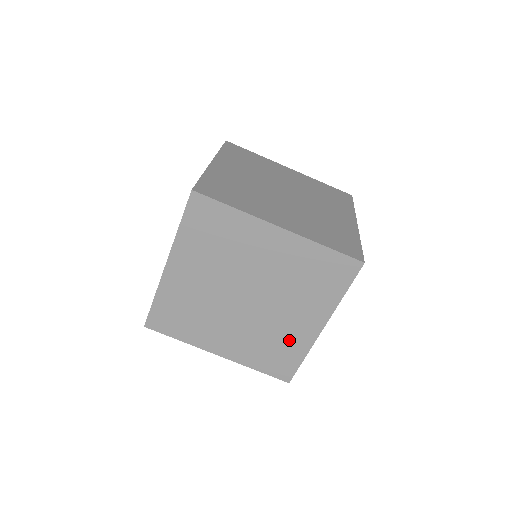
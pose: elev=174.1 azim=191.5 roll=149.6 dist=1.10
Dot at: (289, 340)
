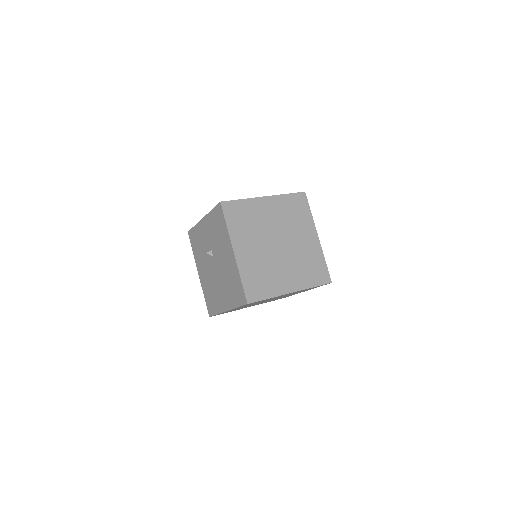
Dot at: occluded
